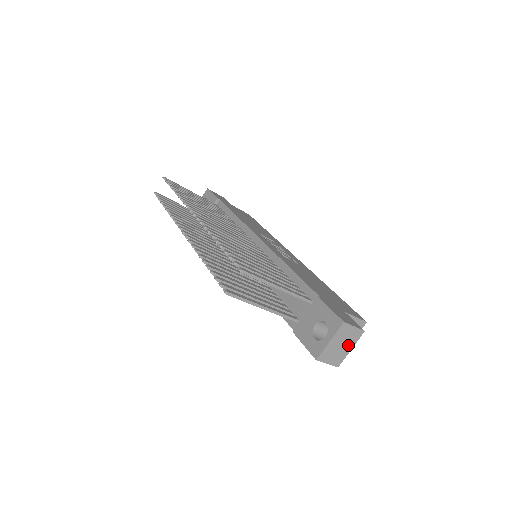
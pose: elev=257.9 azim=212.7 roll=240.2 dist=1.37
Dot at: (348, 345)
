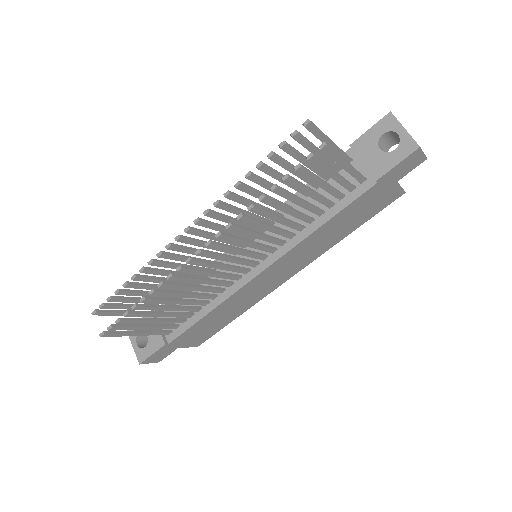
Dot at: occluded
